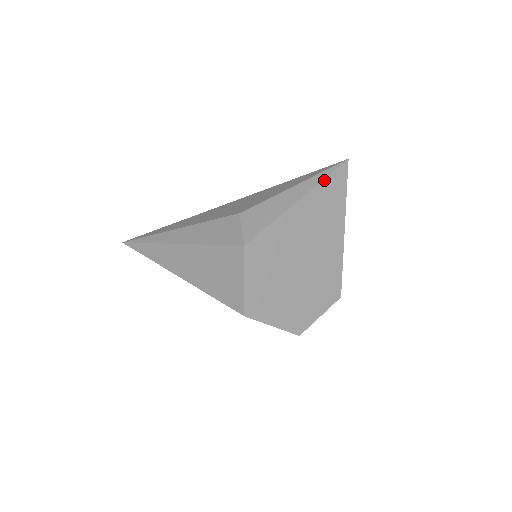
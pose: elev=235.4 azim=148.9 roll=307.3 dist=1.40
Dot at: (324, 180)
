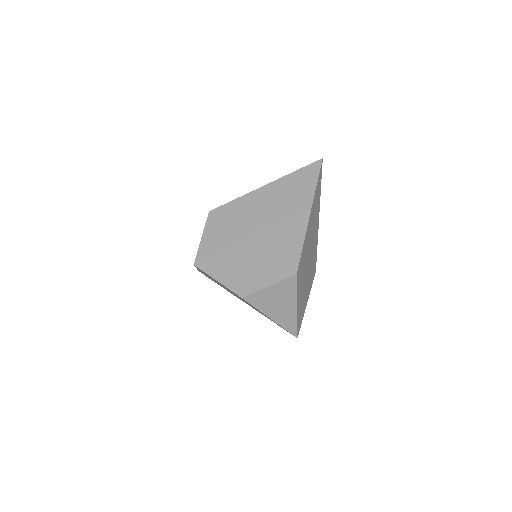
Dot at: (294, 172)
